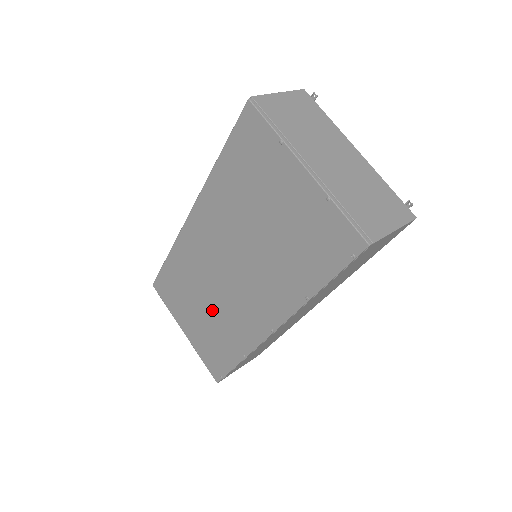
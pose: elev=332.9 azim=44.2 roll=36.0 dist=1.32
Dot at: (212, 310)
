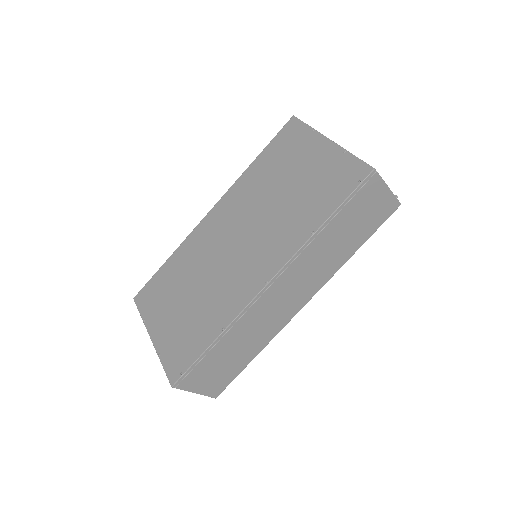
Dot at: (201, 292)
